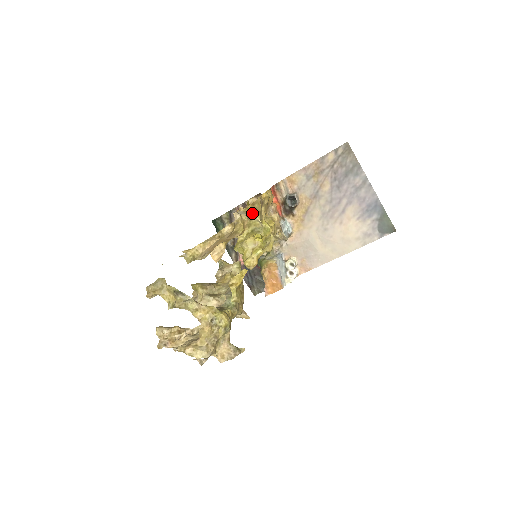
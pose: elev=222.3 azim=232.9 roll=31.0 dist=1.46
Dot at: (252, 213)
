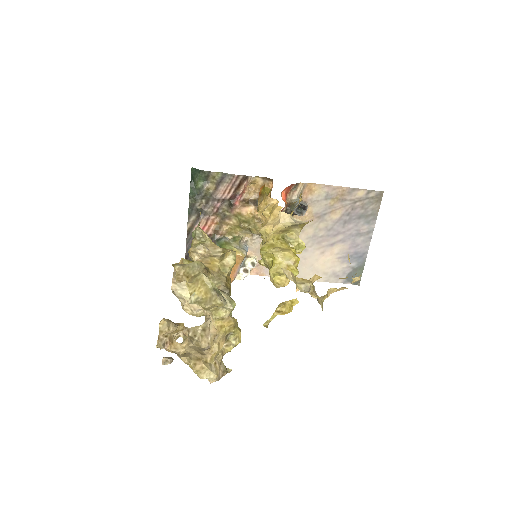
Dot at: (302, 225)
